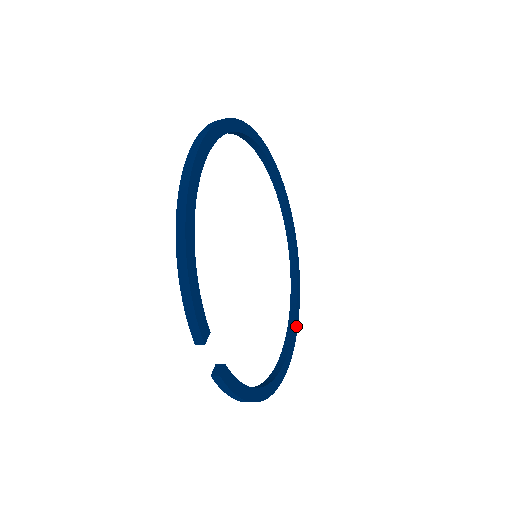
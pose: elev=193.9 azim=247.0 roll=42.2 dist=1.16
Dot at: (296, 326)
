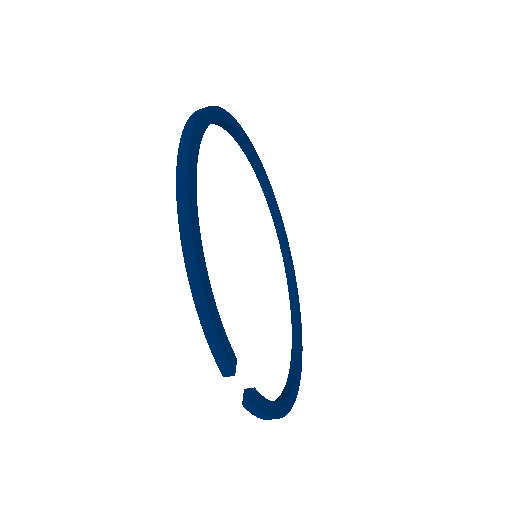
Dot at: (300, 319)
